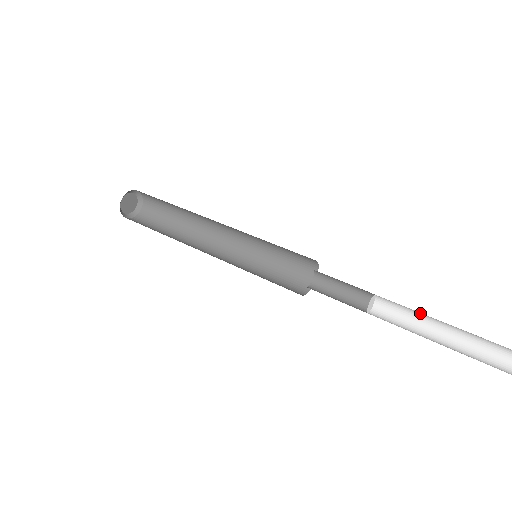
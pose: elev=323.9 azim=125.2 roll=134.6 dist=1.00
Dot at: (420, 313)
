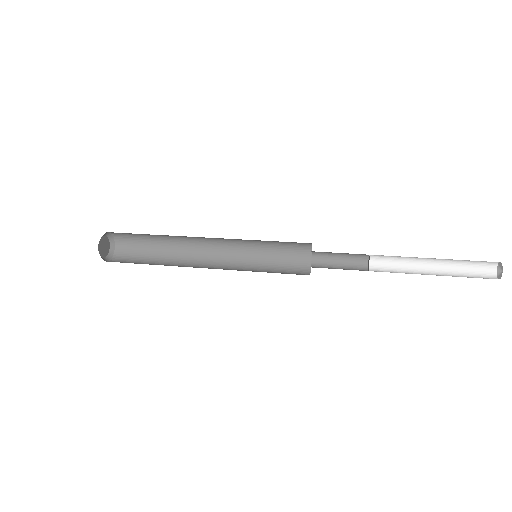
Dot at: (408, 257)
